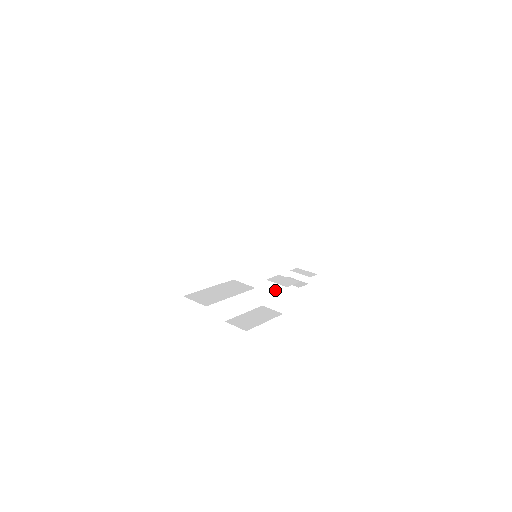
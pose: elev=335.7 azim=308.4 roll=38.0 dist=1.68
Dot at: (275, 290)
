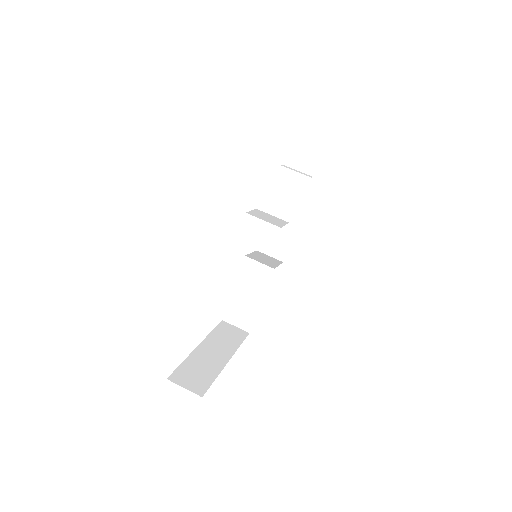
Dot at: occluded
